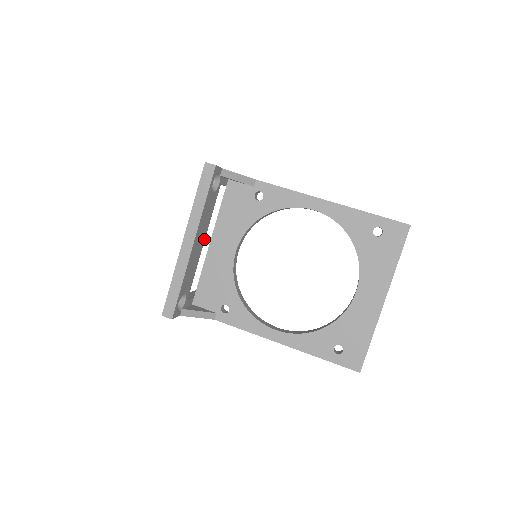
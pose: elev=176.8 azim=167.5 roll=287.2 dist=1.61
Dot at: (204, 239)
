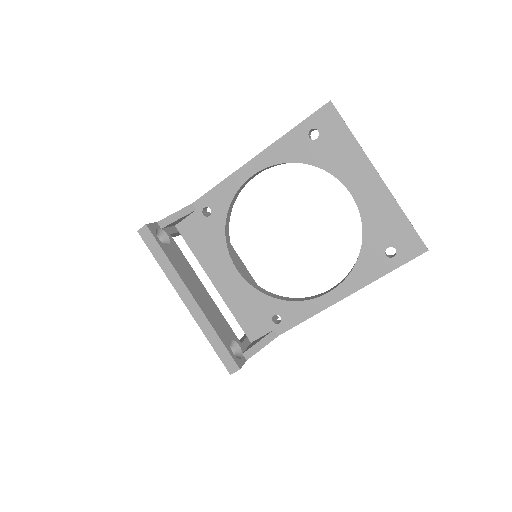
Dot at: (202, 286)
